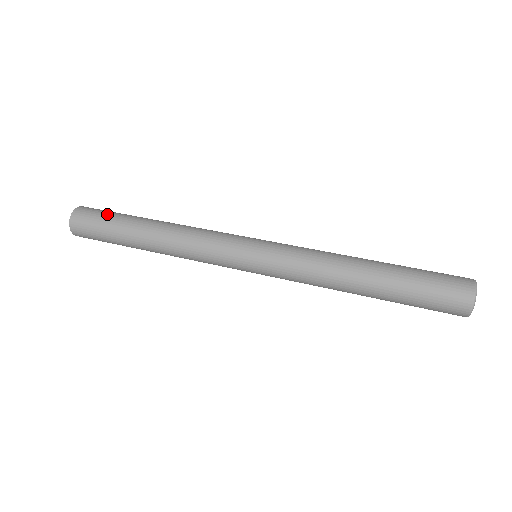
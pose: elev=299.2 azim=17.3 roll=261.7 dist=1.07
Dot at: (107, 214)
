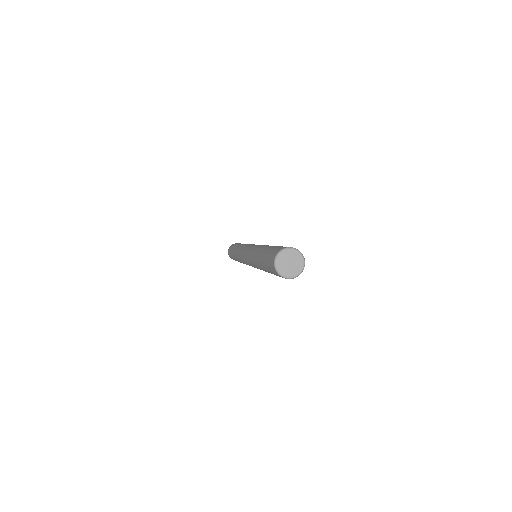
Dot at: occluded
